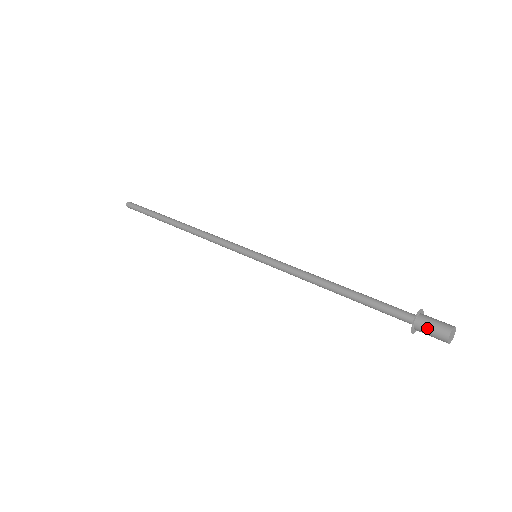
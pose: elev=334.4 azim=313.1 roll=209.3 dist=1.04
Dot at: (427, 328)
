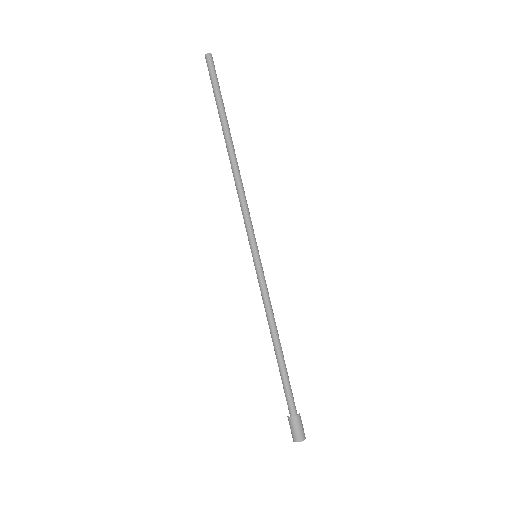
Dot at: (295, 426)
